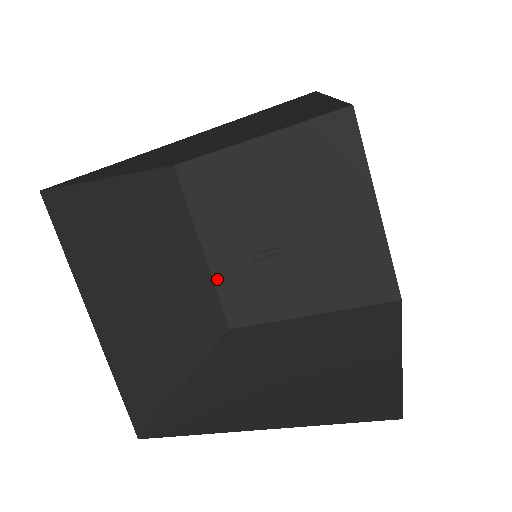
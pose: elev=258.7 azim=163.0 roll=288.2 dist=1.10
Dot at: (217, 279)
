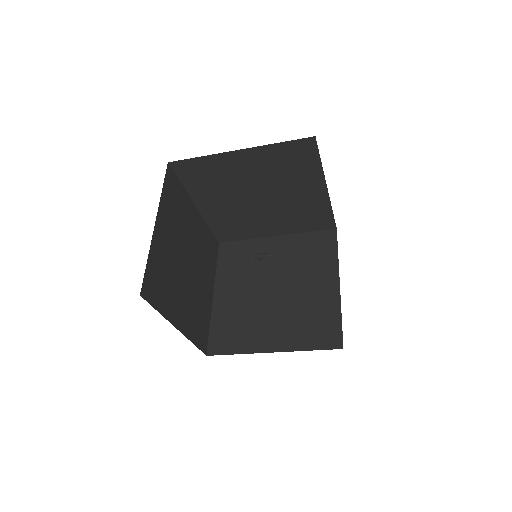
Dot at: (214, 316)
